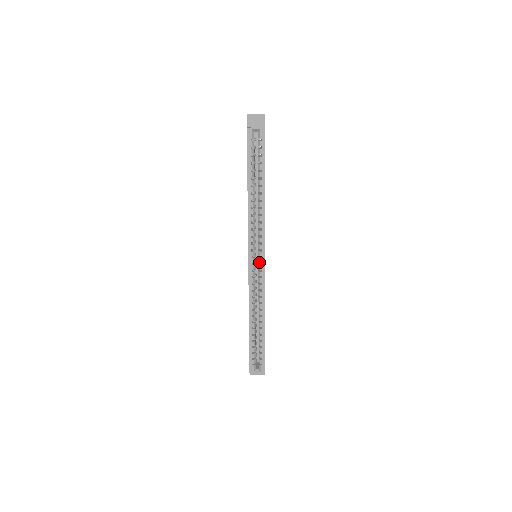
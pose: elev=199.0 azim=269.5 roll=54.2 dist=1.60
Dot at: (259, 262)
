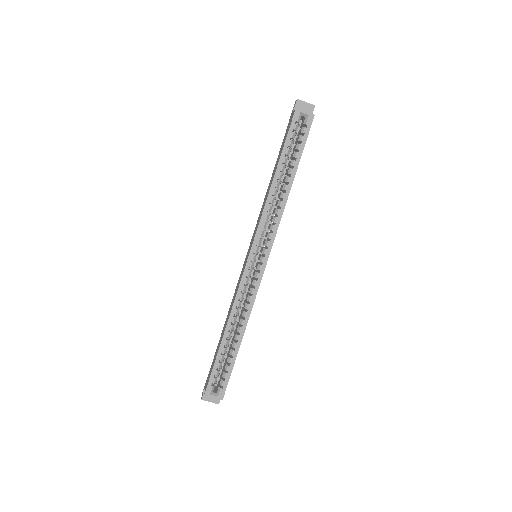
Dot at: (260, 261)
